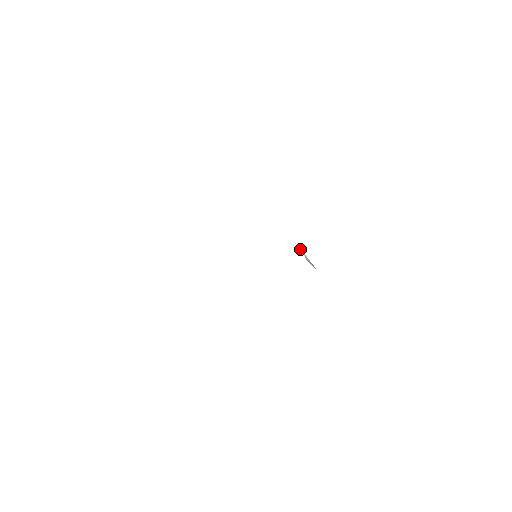
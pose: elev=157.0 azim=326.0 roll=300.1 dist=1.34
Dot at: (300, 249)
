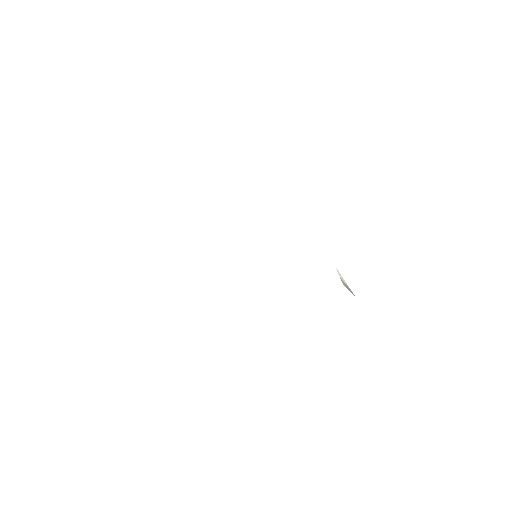
Dot at: (336, 269)
